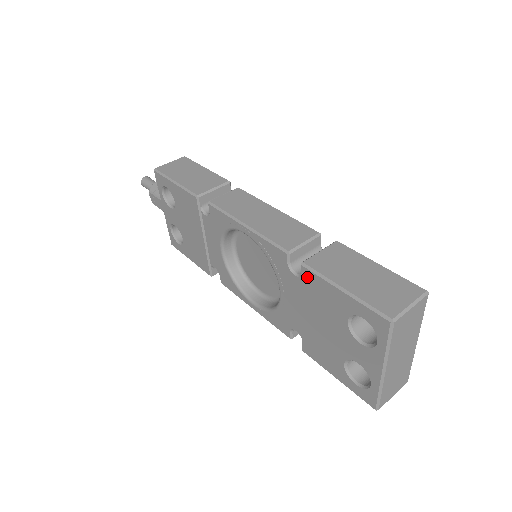
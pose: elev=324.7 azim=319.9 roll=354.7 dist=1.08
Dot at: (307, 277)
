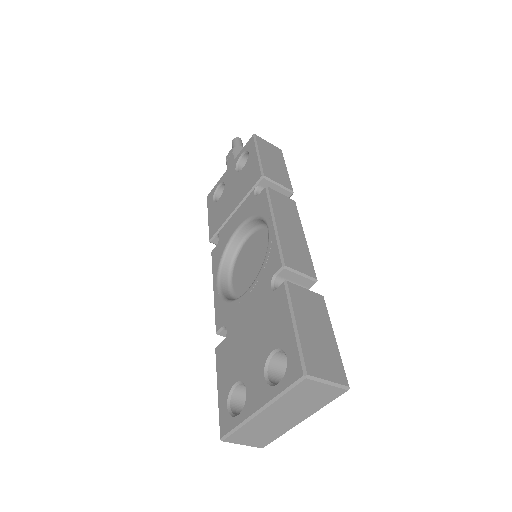
Dot at: (279, 294)
